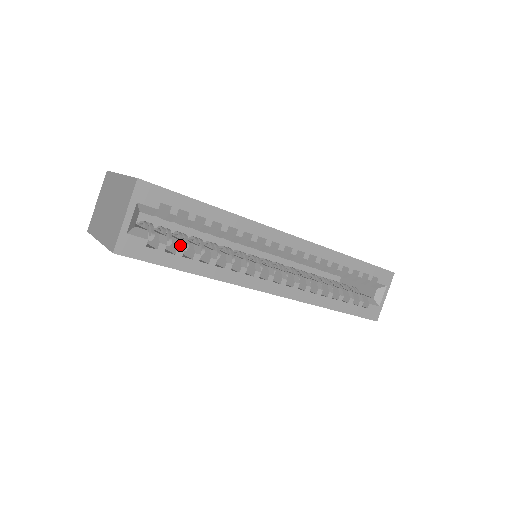
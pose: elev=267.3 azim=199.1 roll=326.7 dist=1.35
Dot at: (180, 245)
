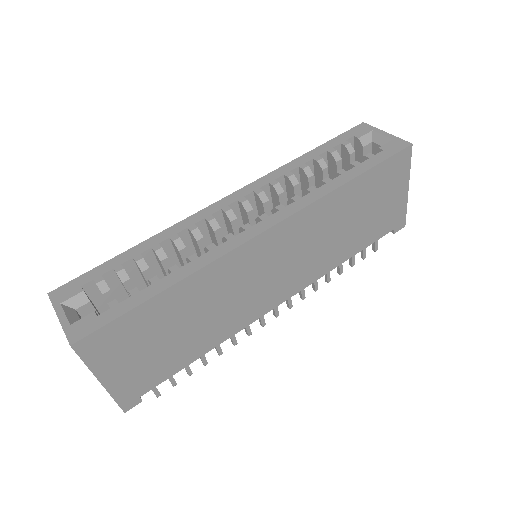
Dot at: (131, 290)
